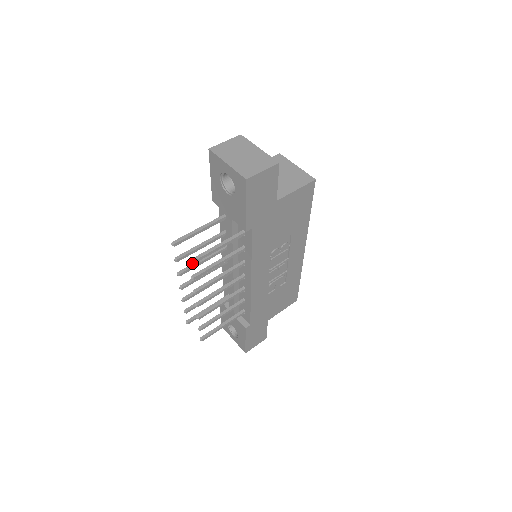
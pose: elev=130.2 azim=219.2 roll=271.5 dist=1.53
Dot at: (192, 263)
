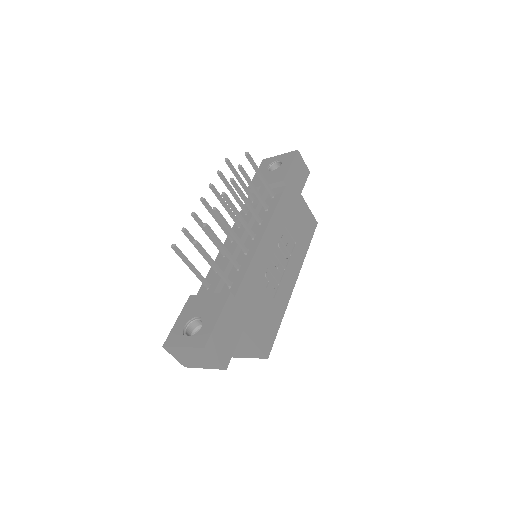
Dot at: (248, 154)
